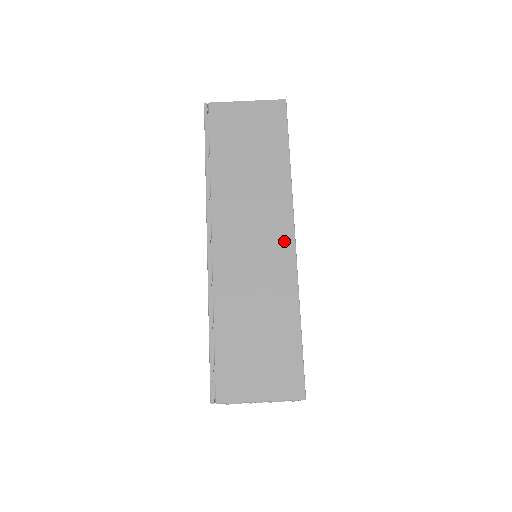
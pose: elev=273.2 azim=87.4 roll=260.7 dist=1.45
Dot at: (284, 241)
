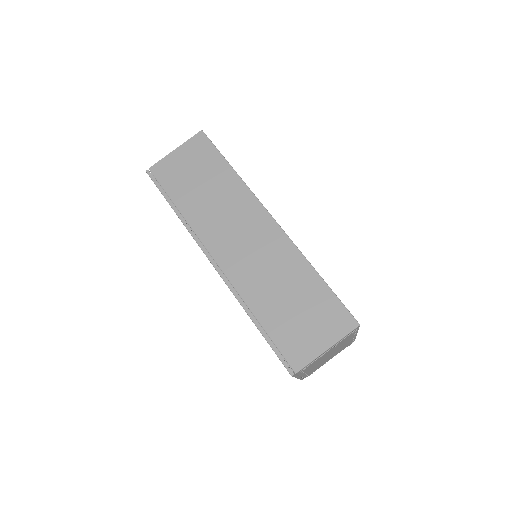
Dot at: (266, 225)
